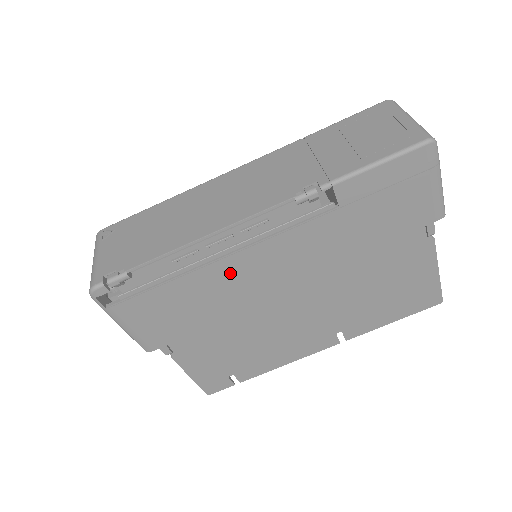
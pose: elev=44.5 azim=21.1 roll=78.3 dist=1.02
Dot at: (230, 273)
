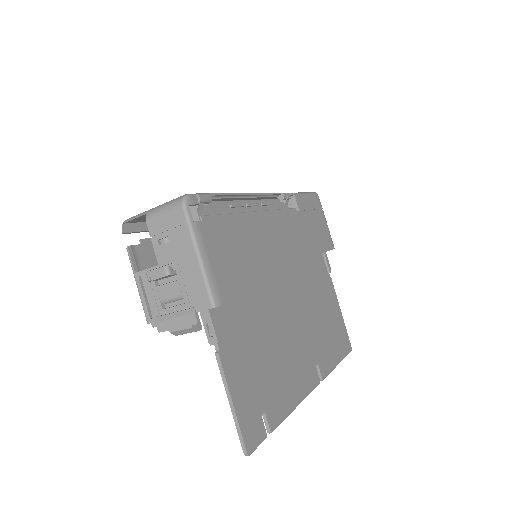
Dot at: (263, 233)
